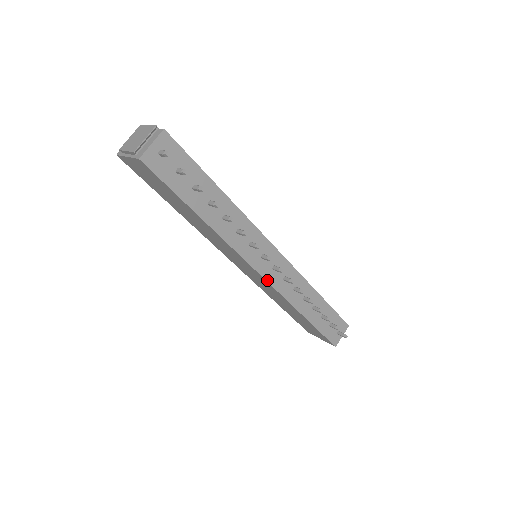
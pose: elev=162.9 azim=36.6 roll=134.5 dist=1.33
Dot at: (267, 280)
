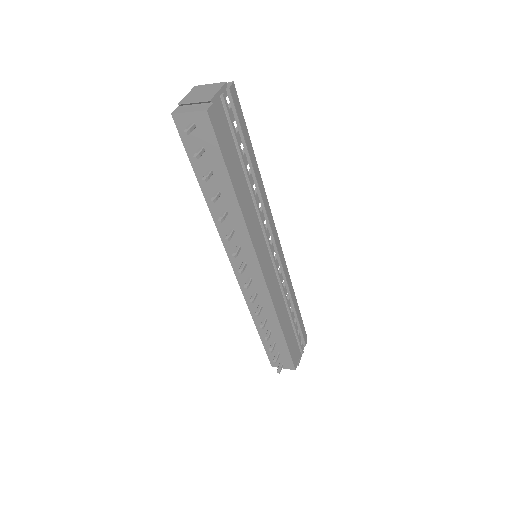
Dot at: (238, 279)
